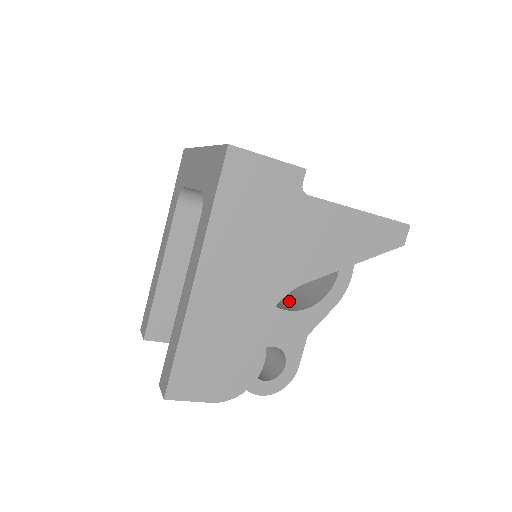
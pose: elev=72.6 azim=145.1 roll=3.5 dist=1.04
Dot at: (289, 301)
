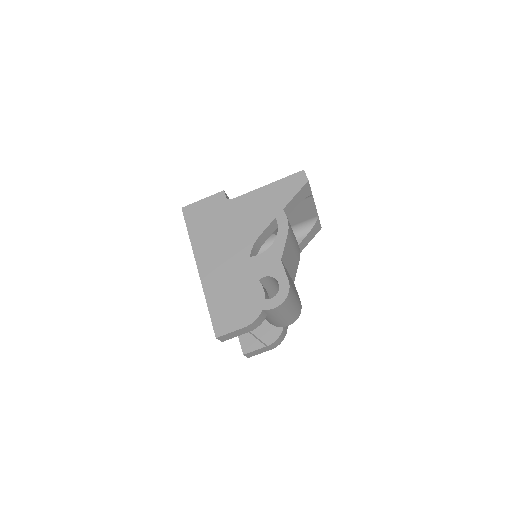
Dot at: occluded
